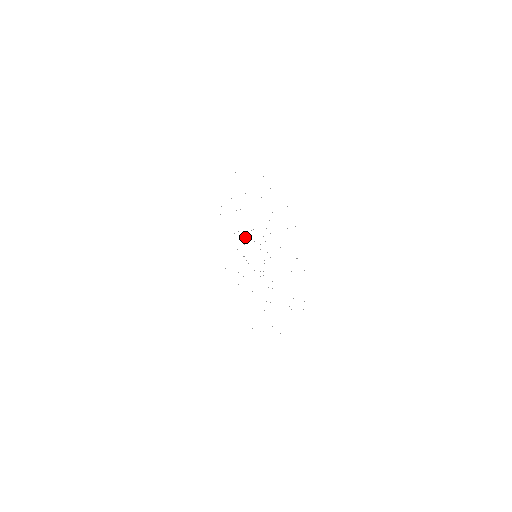
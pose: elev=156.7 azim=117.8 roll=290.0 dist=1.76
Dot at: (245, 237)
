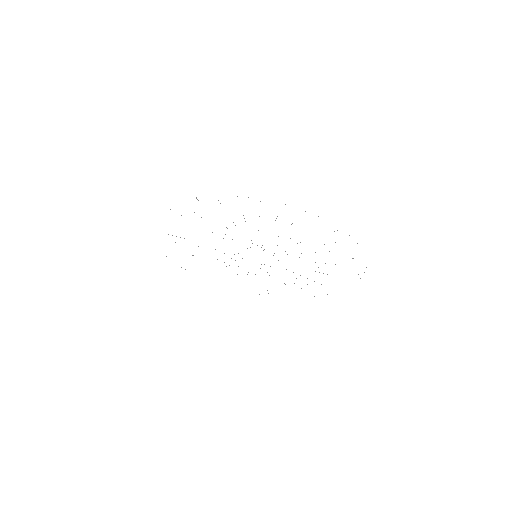
Dot at: occluded
